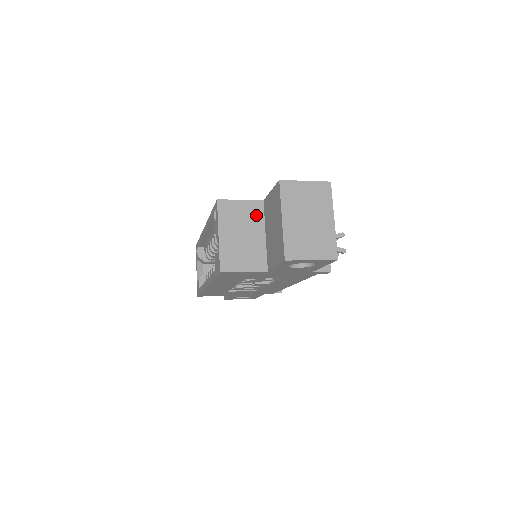
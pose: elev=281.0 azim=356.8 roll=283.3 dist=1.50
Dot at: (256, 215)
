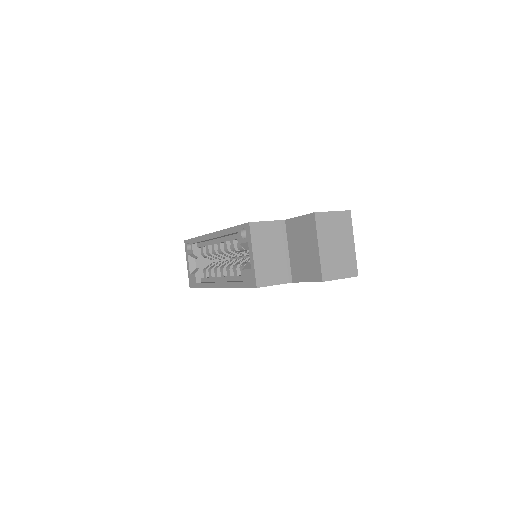
Dot at: (280, 234)
